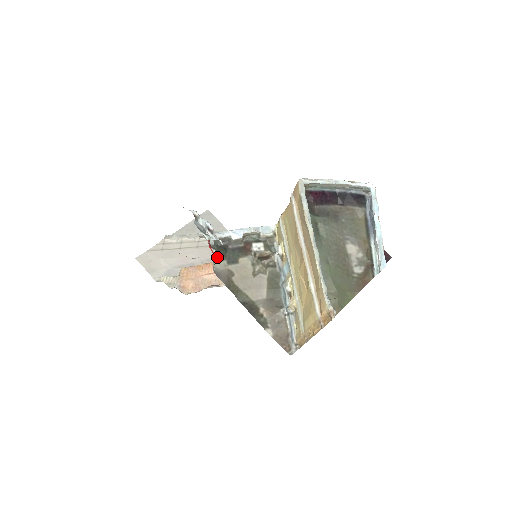
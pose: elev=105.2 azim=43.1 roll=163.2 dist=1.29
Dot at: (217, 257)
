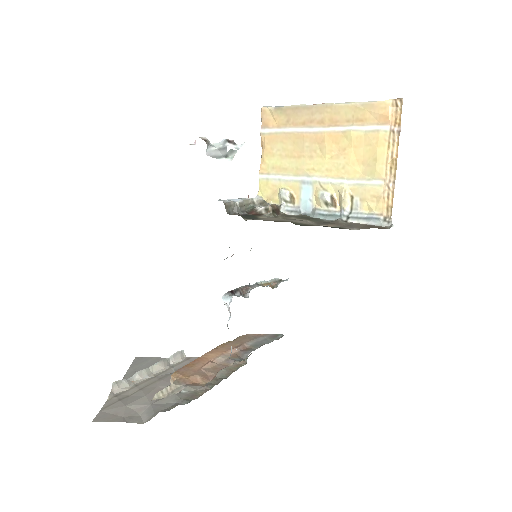
Dot at: occluded
